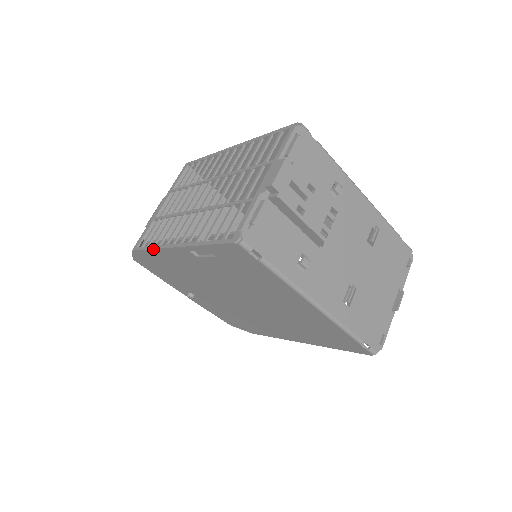
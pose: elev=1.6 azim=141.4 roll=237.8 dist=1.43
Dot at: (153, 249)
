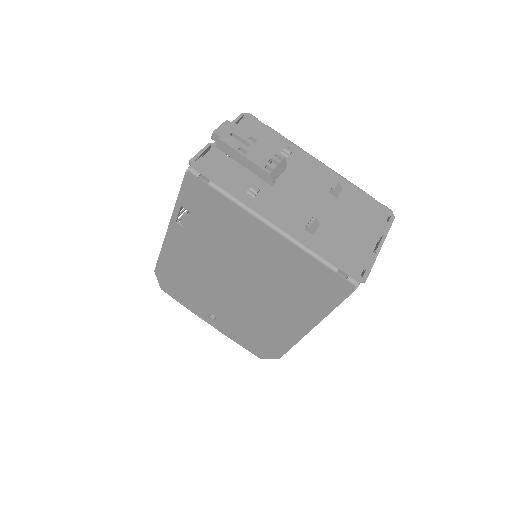
Dot at: (161, 249)
